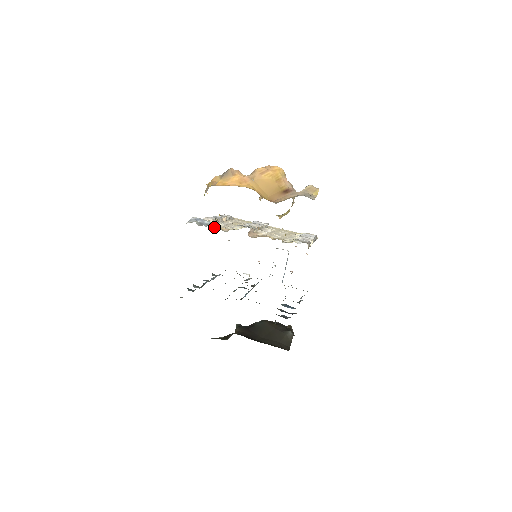
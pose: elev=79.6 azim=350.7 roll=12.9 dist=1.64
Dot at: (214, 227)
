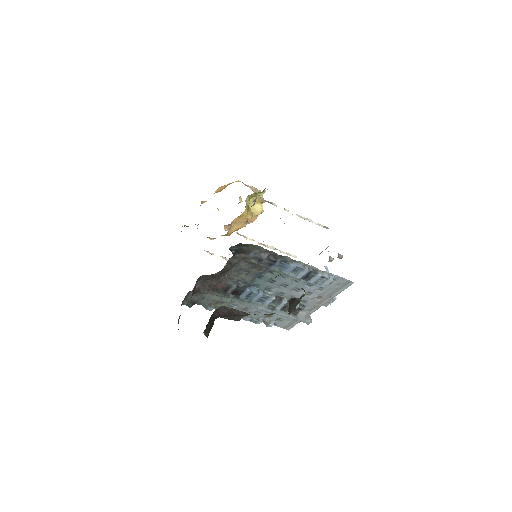
Dot at: occluded
